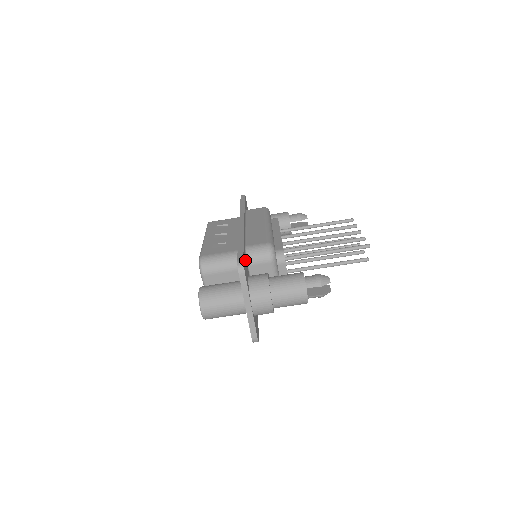
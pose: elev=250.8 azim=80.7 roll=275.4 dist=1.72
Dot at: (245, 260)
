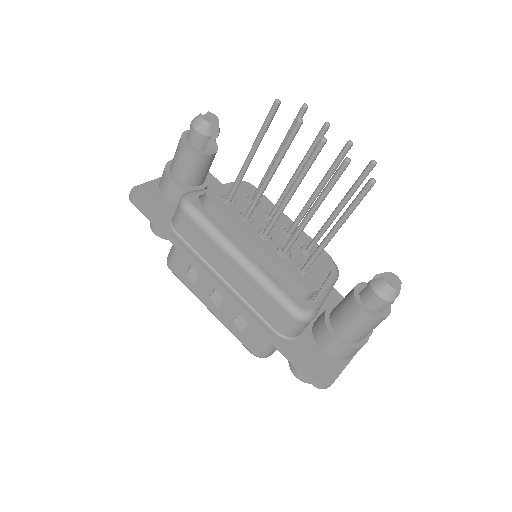
Dot at: (302, 353)
